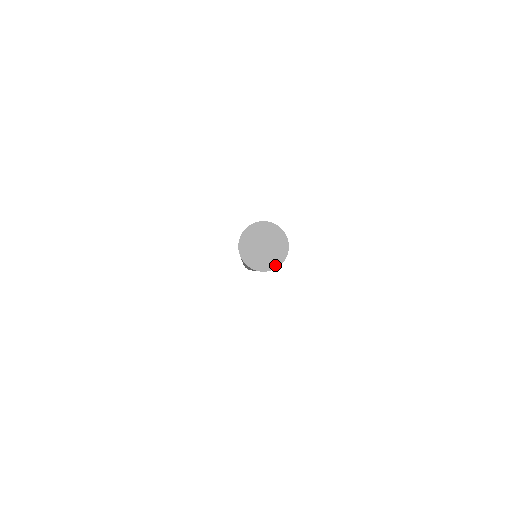
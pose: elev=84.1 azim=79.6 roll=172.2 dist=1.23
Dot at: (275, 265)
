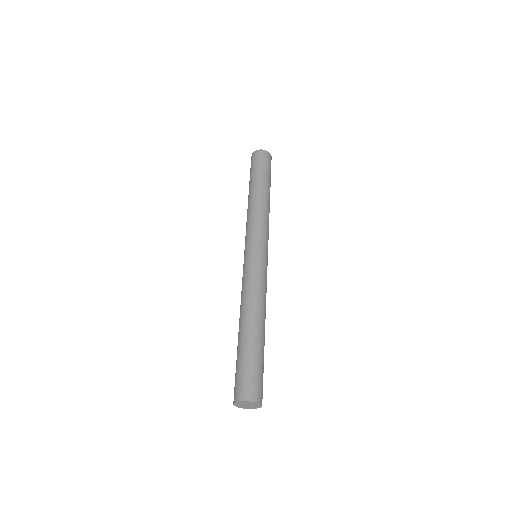
Dot at: (244, 408)
